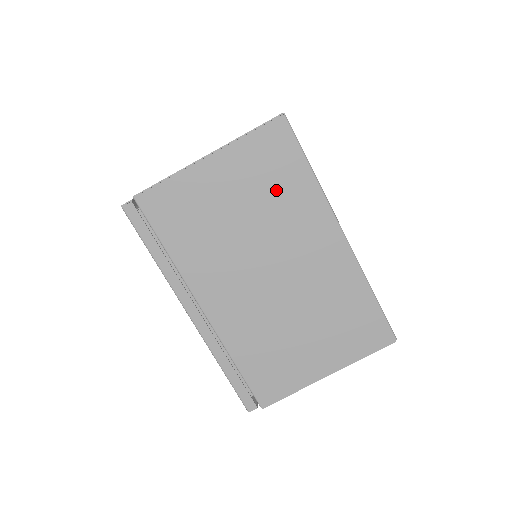
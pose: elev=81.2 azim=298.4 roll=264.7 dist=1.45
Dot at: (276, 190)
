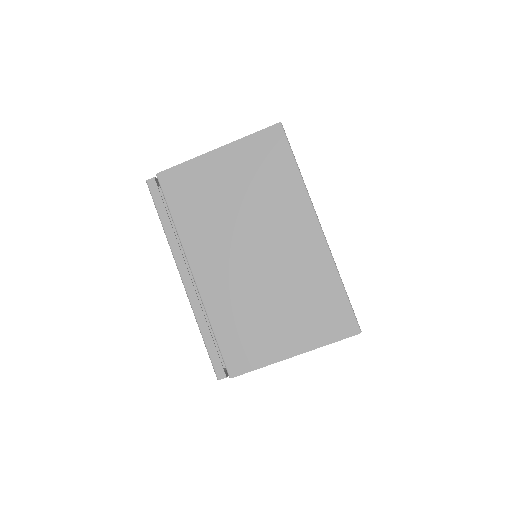
Dot at: (267, 182)
